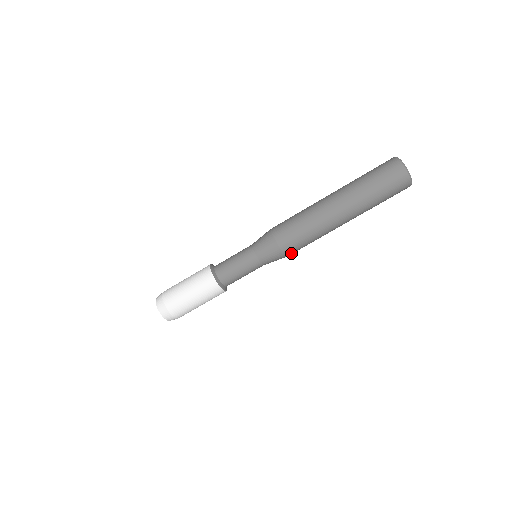
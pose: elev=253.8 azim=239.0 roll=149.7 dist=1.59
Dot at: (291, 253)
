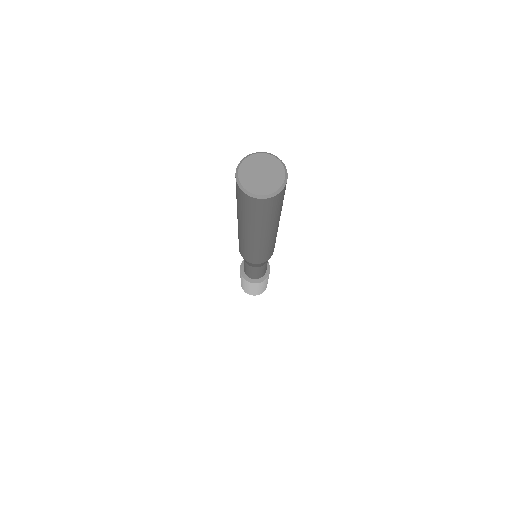
Dot at: occluded
